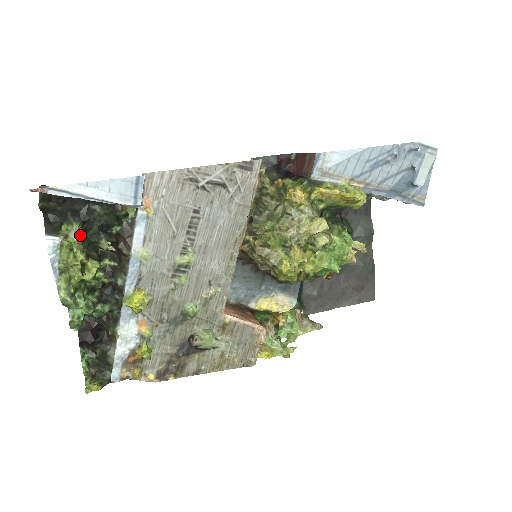
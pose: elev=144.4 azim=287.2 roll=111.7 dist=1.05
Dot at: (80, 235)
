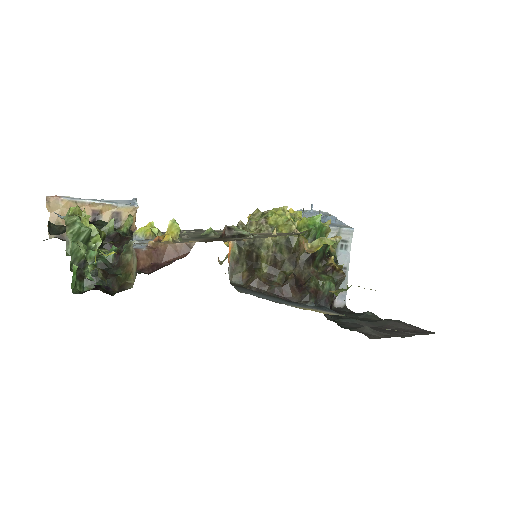
Dot at: occluded
